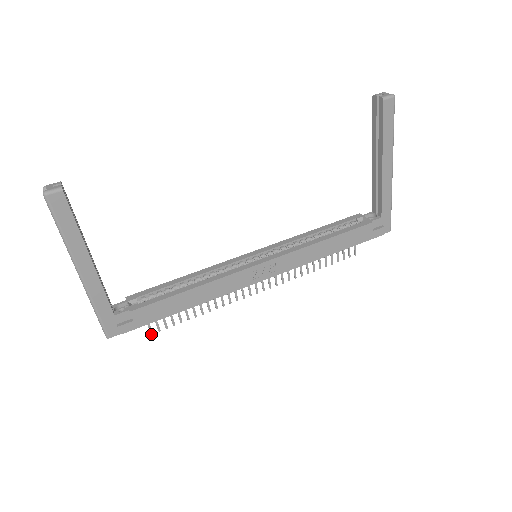
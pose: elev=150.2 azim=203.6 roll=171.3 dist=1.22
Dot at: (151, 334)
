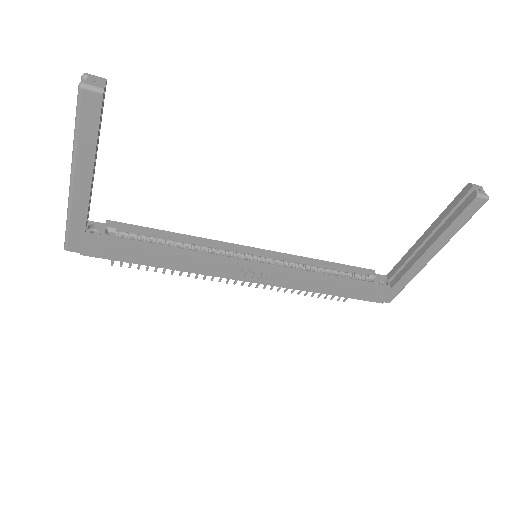
Dot at: (111, 264)
